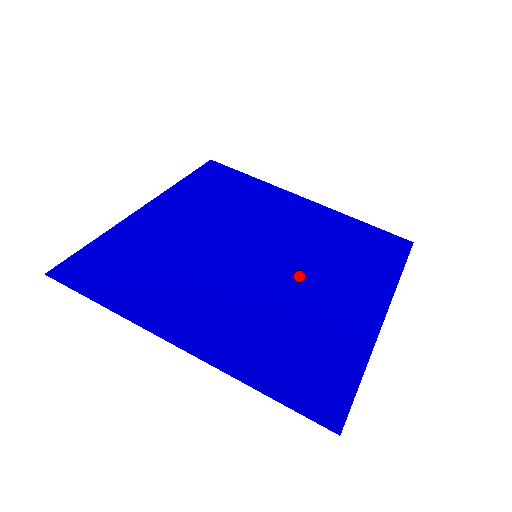
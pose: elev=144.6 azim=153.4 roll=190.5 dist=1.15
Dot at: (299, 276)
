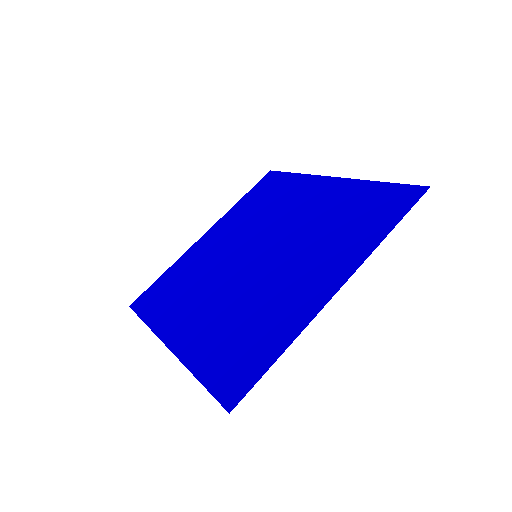
Dot at: (285, 227)
